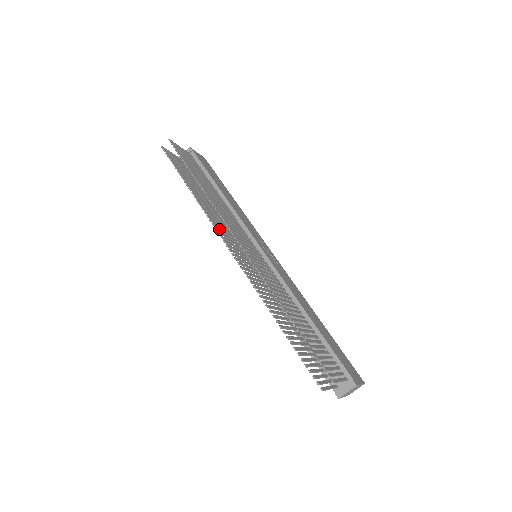
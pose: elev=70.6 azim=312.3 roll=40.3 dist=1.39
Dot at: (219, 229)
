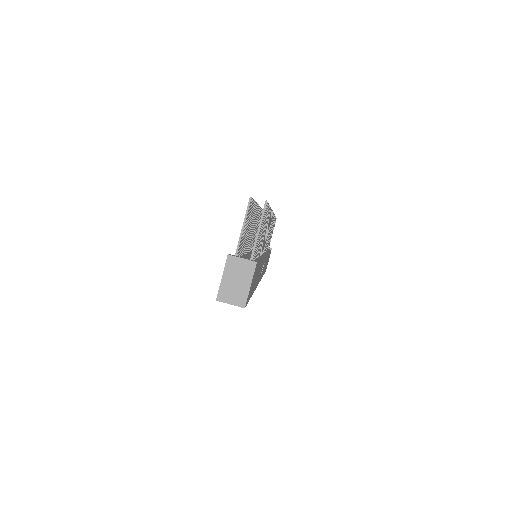
Dot at: occluded
